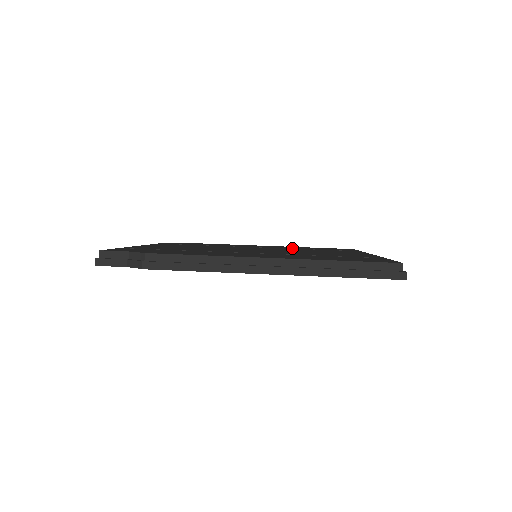
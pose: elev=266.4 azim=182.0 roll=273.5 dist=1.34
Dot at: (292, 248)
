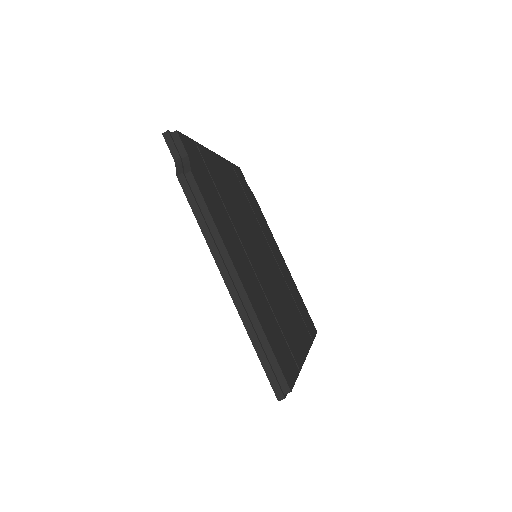
Dot at: (286, 280)
